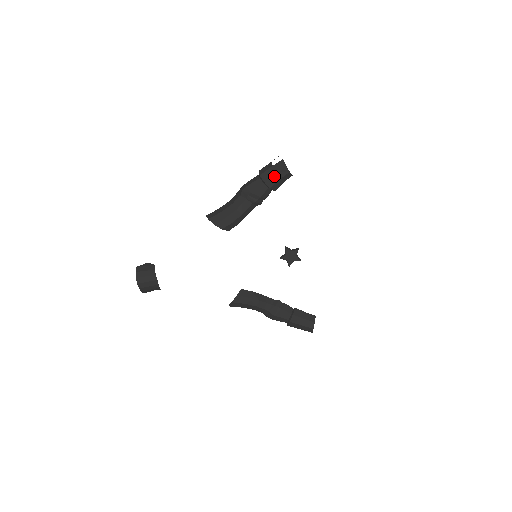
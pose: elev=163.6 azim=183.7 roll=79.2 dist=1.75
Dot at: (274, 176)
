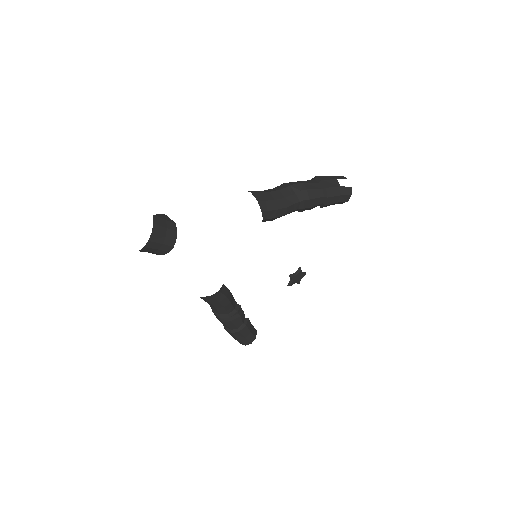
Dot at: (337, 197)
